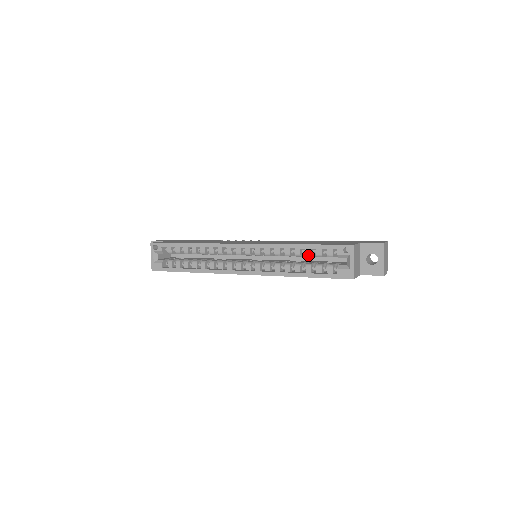
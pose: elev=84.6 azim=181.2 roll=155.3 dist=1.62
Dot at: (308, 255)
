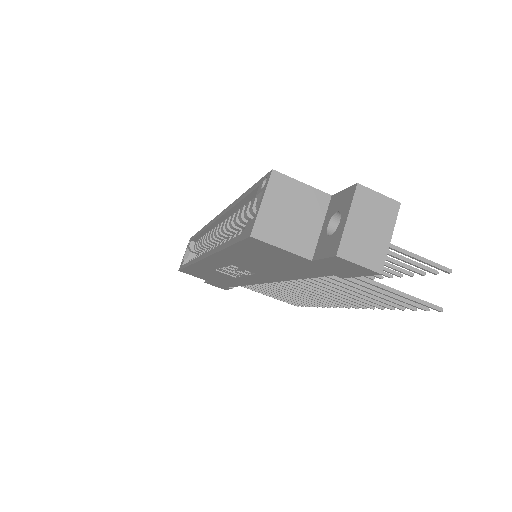
Dot at: (245, 214)
